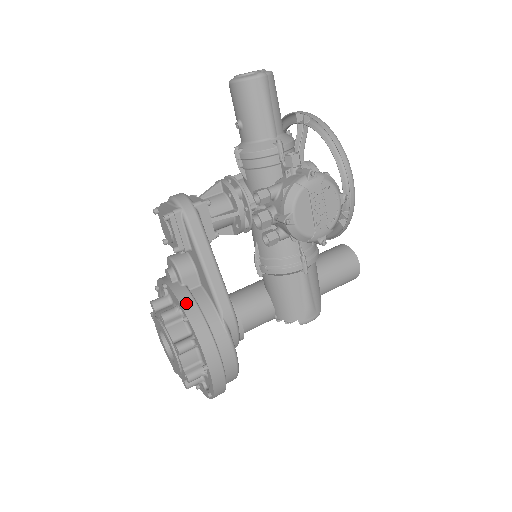
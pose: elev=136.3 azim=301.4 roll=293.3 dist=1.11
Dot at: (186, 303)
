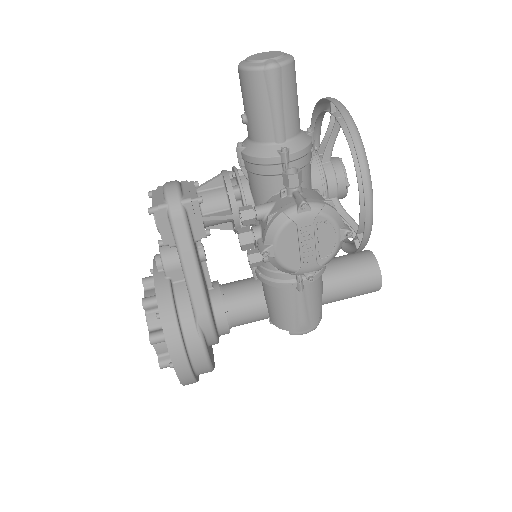
Dot at: (162, 300)
